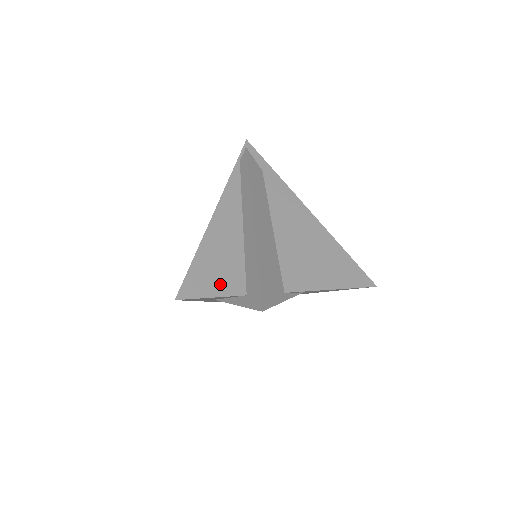
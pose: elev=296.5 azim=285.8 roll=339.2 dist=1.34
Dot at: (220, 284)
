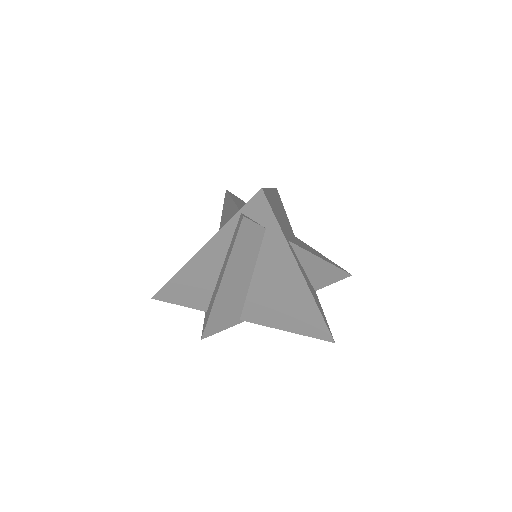
Dot at: (187, 300)
